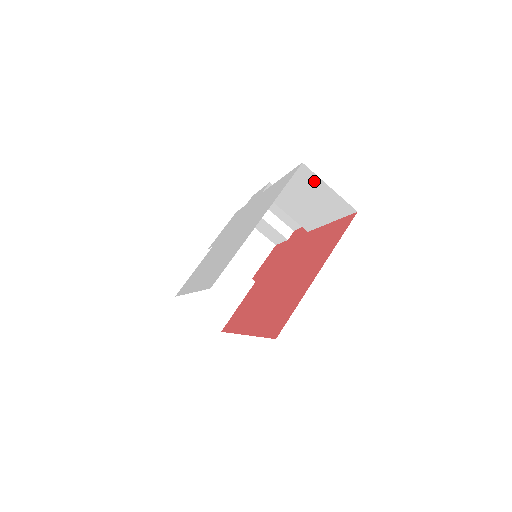
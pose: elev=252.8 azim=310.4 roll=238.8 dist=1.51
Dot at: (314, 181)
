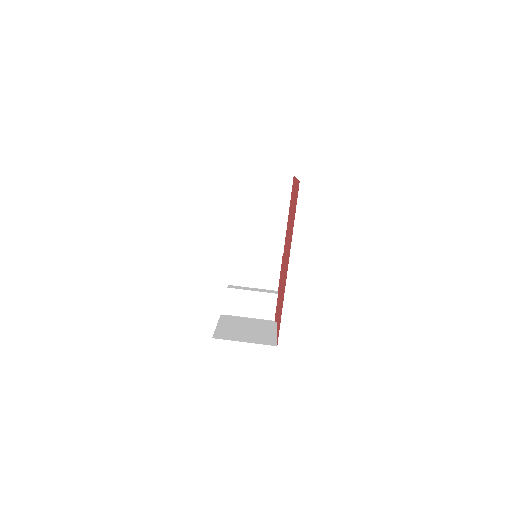
Dot at: (255, 180)
